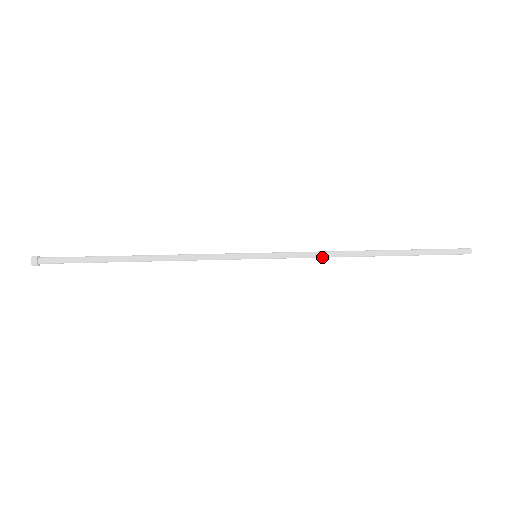
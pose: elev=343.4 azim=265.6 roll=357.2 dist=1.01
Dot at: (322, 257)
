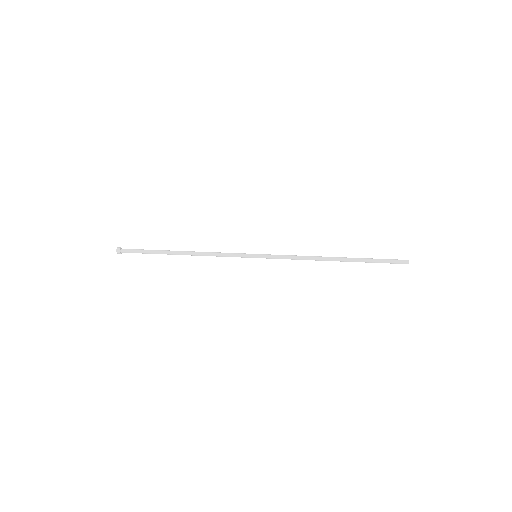
Dot at: (300, 259)
